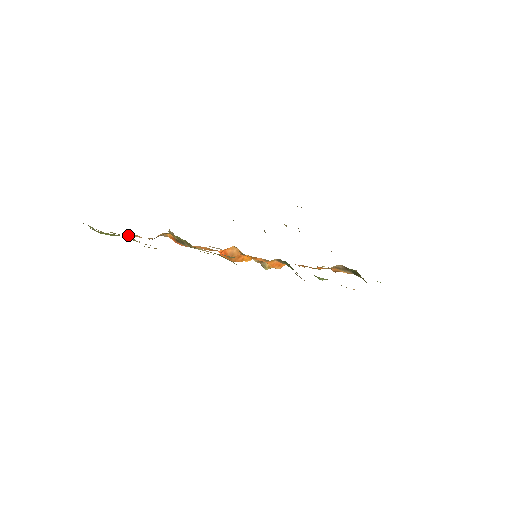
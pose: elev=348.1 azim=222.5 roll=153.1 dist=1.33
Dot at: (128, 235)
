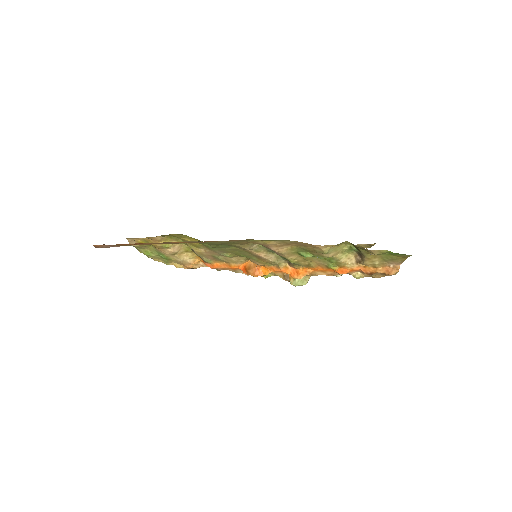
Dot at: (177, 266)
